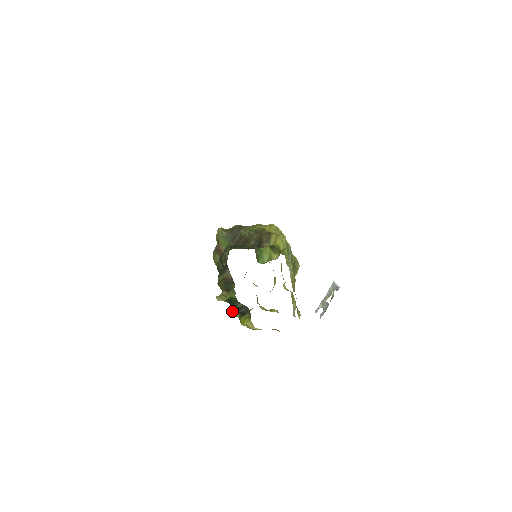
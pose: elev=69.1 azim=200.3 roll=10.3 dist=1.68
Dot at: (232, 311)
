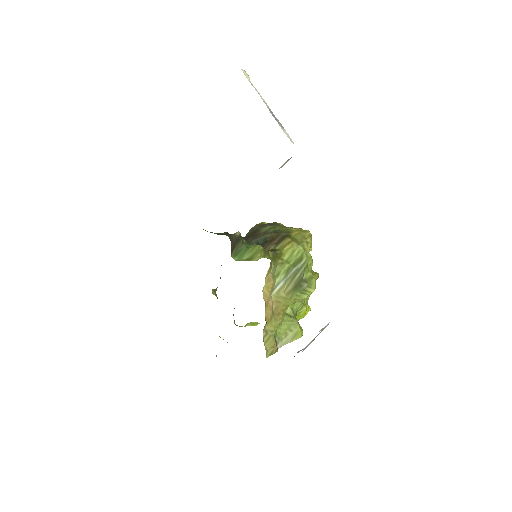
Dot at: occluded
